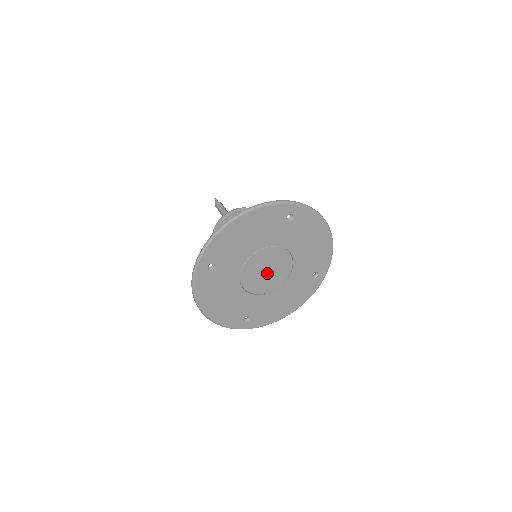
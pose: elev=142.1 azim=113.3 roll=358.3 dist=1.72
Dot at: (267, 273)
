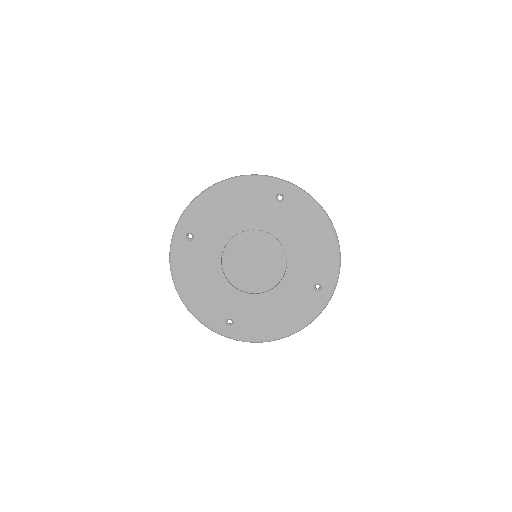
Dot at: (254, 265)
